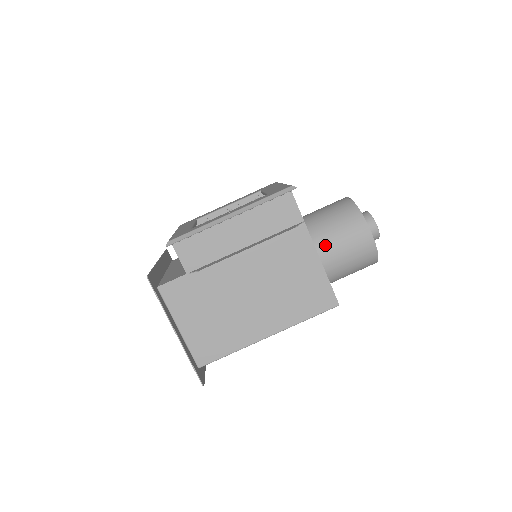
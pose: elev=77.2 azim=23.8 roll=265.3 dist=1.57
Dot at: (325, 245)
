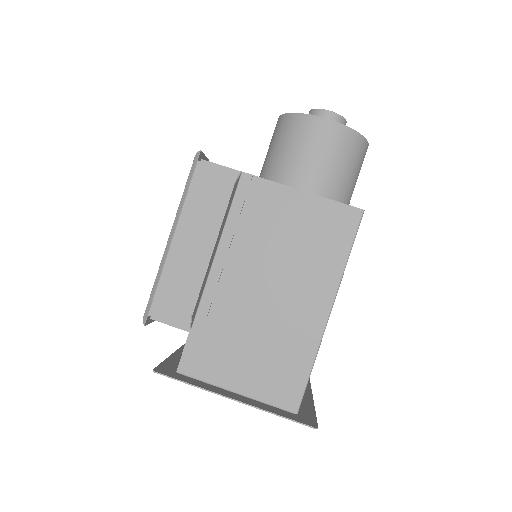
Dot at: (294, 175)
